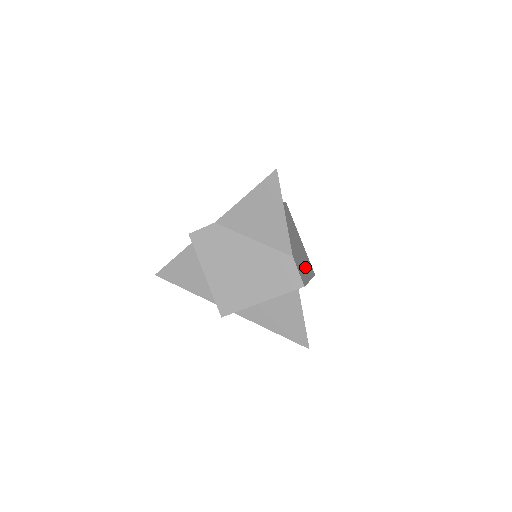
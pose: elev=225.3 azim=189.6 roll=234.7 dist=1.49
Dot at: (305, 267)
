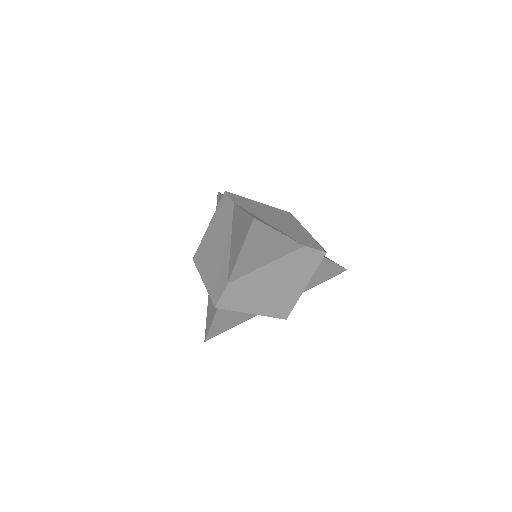
Dot at: (296, 227)
